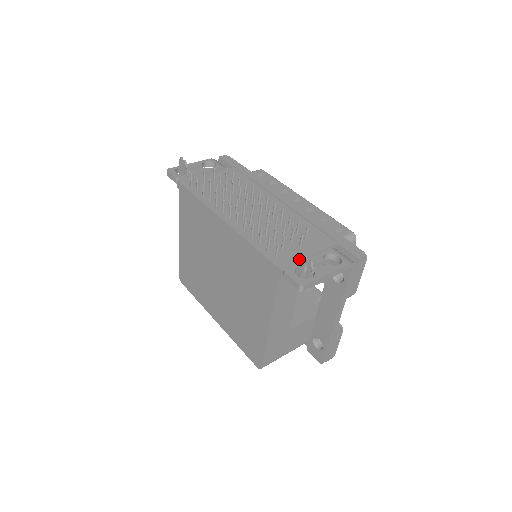
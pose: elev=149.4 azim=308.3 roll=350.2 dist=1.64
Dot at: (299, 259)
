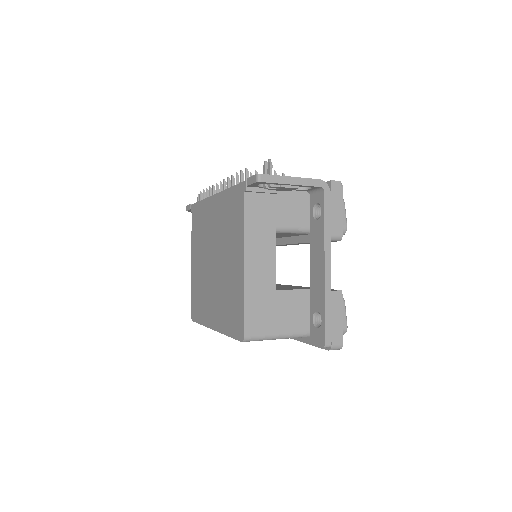
Dot at: occluded
